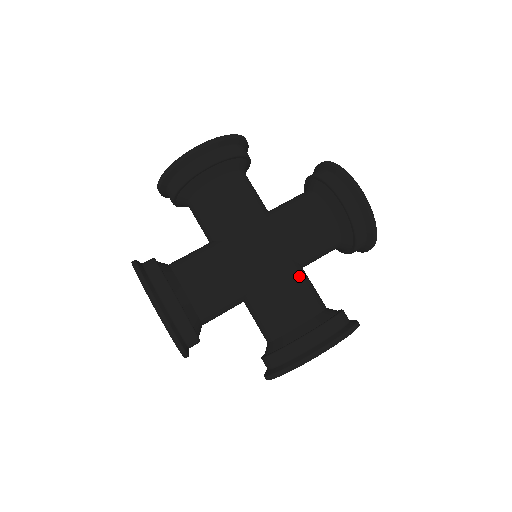
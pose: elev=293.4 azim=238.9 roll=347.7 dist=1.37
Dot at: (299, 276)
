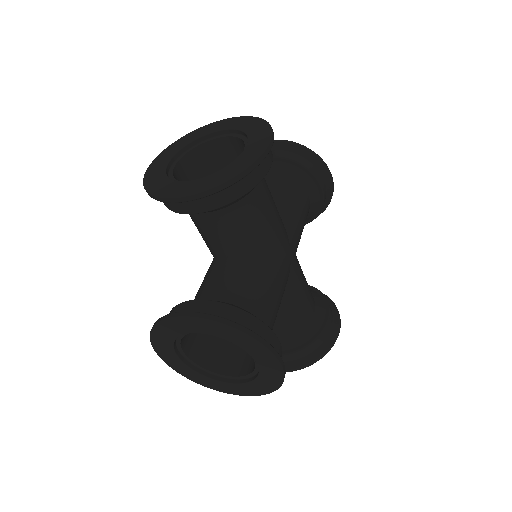
Dot at: occluded
